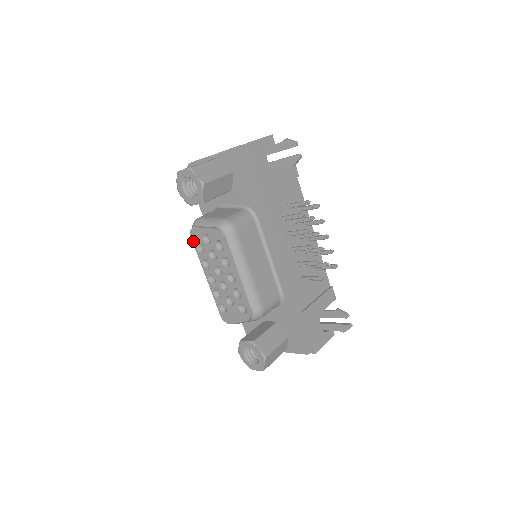
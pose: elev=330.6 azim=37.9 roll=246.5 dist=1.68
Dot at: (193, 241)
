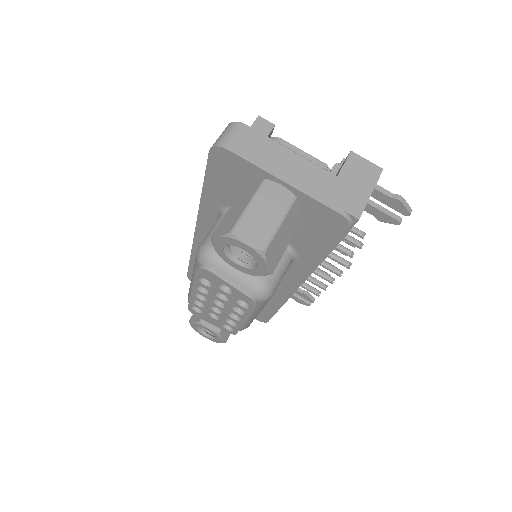
Dot at: (197, 273)
